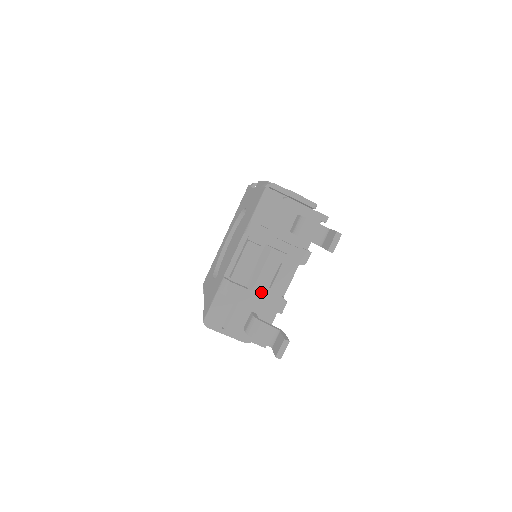
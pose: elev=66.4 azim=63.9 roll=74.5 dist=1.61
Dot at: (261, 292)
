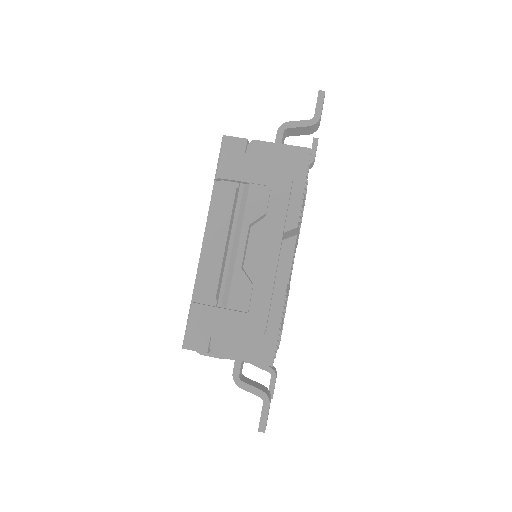
Dot at: occluded
